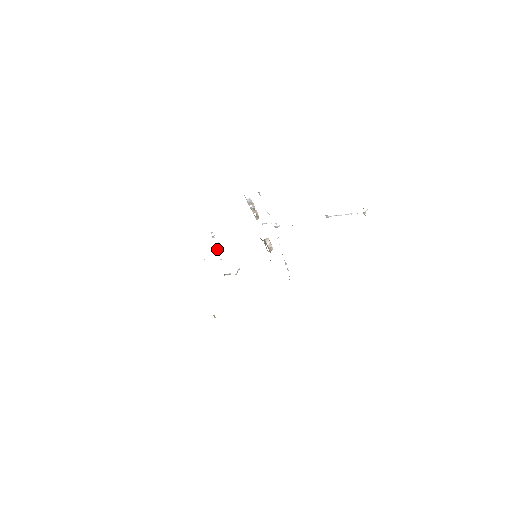
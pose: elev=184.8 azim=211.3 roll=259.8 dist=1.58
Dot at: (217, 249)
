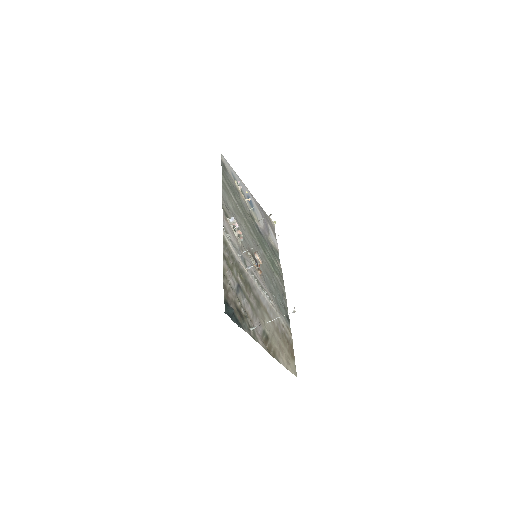
Dot at: (246, 201)
